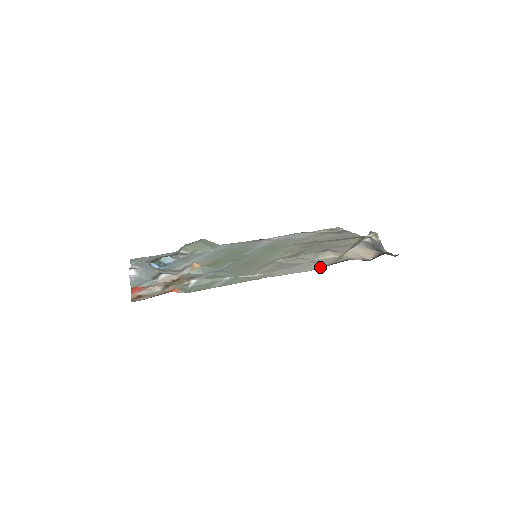
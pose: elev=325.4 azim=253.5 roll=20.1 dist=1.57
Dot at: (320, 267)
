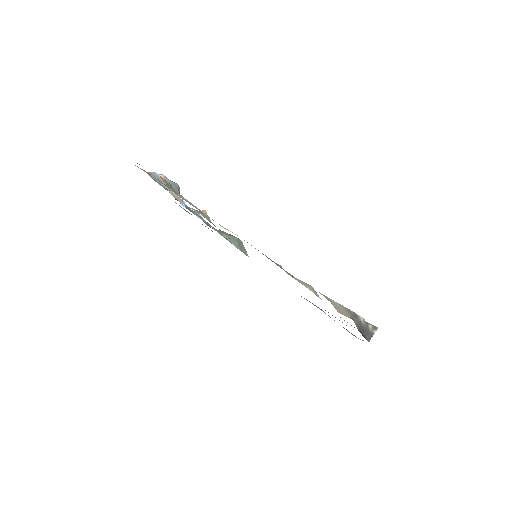
Dot at: occluded
